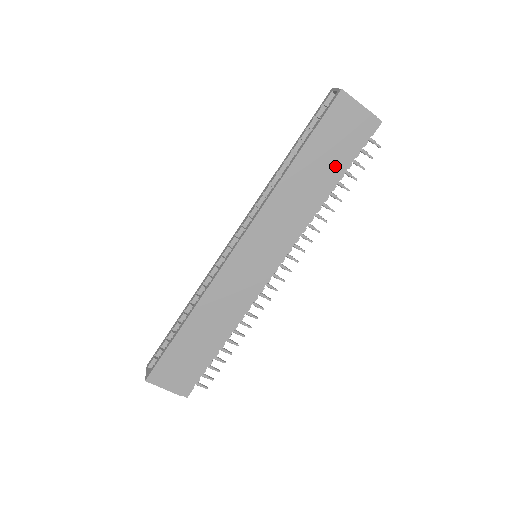
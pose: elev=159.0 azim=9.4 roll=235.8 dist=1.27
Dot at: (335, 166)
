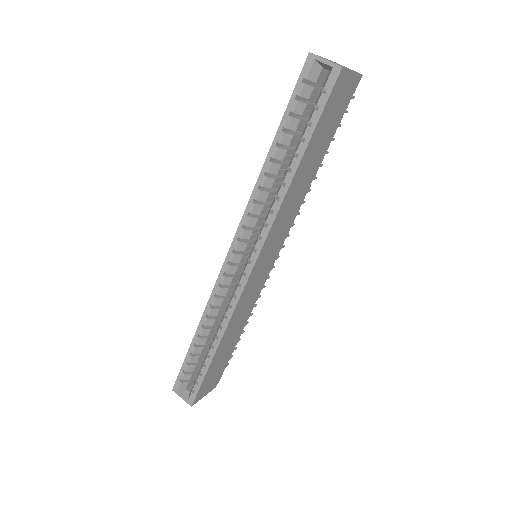
Dot at: (326, 144)
